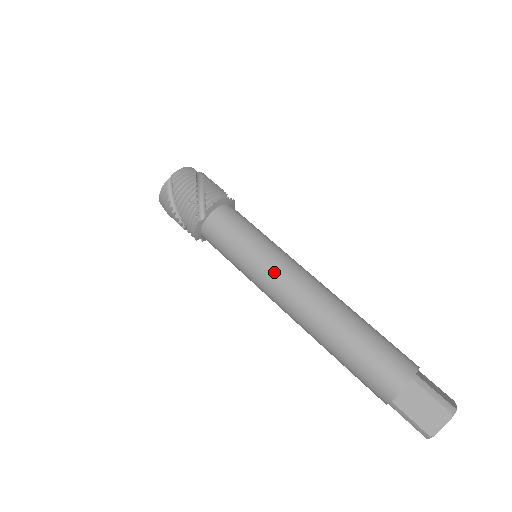
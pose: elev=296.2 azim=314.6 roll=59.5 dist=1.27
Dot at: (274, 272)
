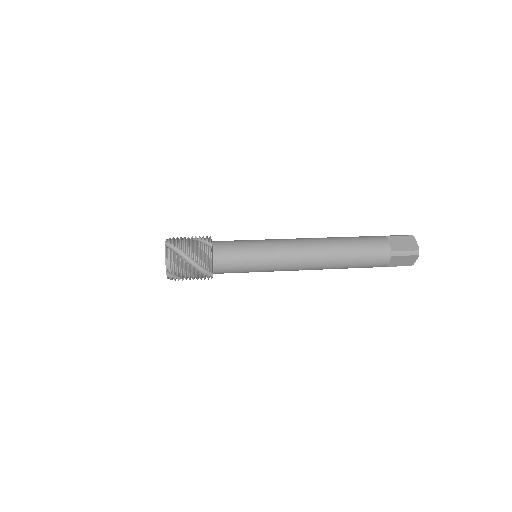
Dot at: (280, 243)
